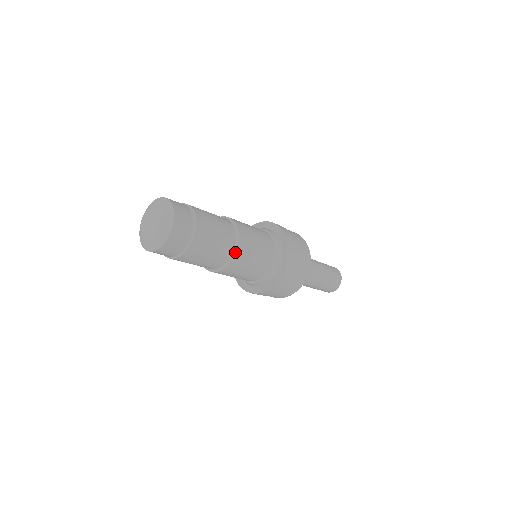
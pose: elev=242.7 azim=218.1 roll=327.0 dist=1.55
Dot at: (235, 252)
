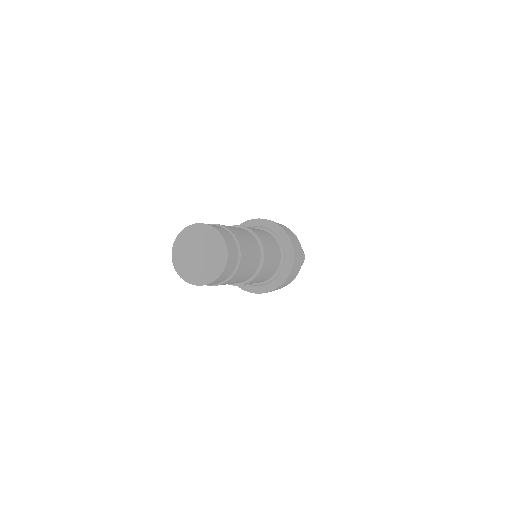
Dot at: (259, 240)
